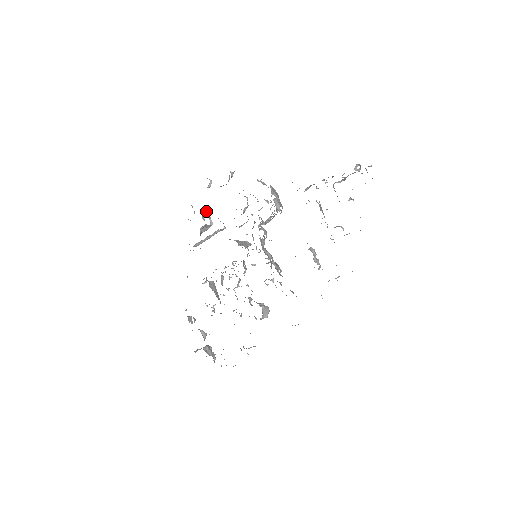
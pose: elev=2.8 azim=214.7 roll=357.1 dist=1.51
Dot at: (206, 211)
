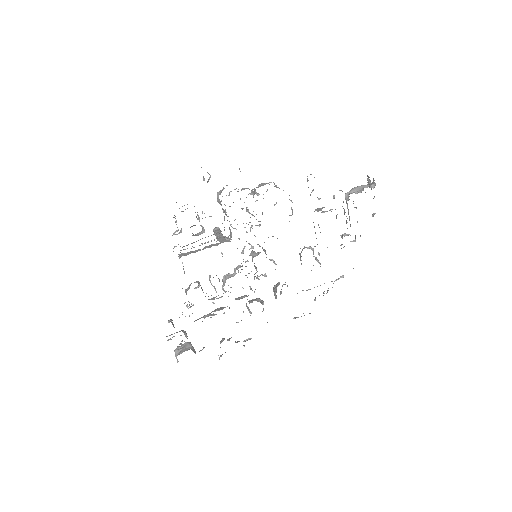
Dot at: (194, 206)
